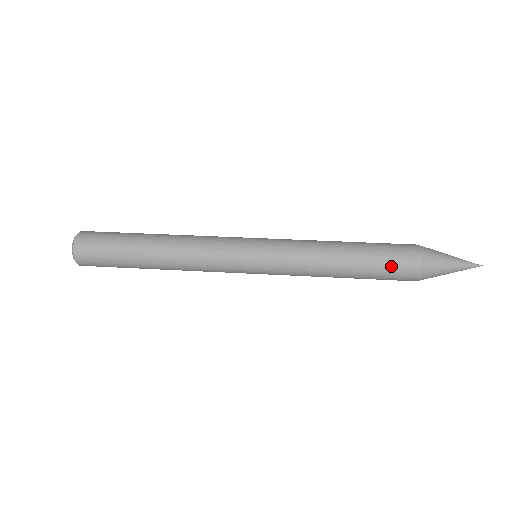
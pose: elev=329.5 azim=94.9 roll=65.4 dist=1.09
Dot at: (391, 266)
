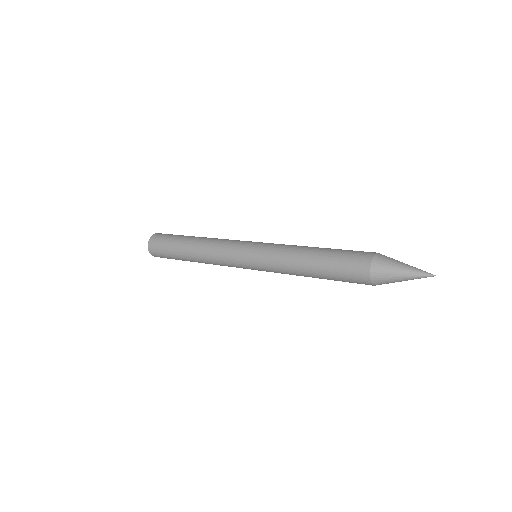
Dot at: (345, 271)
